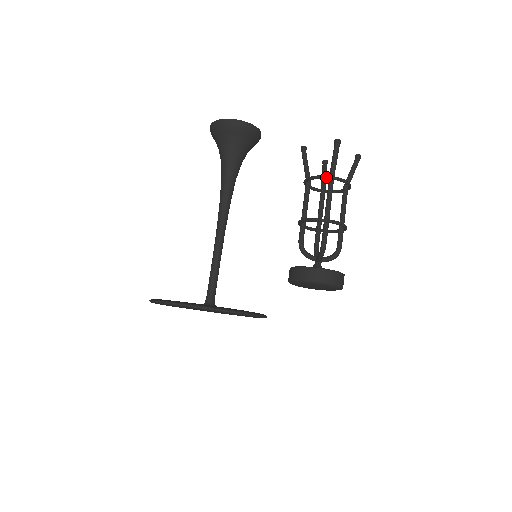
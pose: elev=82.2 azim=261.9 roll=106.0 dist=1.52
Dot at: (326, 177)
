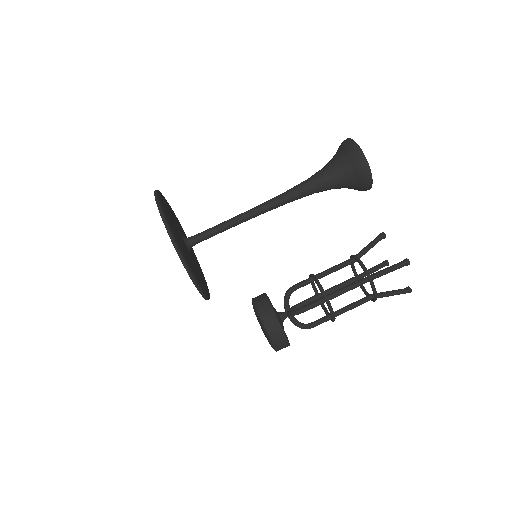
Dot at: (367, 273)
